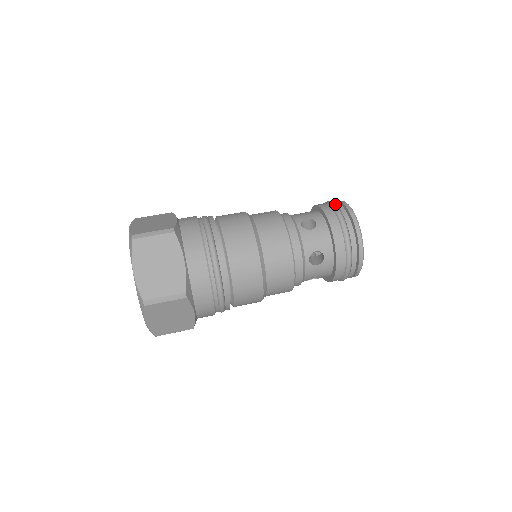
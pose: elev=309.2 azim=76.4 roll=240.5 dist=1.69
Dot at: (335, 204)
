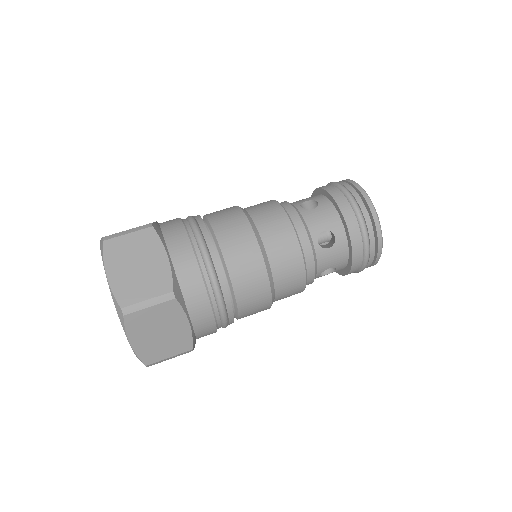
Dot at: (359, 206)
